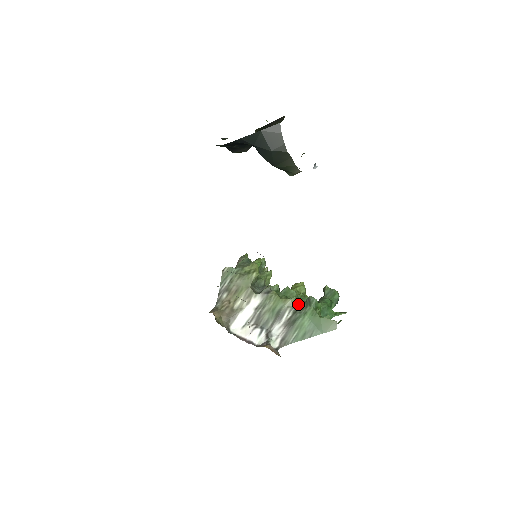
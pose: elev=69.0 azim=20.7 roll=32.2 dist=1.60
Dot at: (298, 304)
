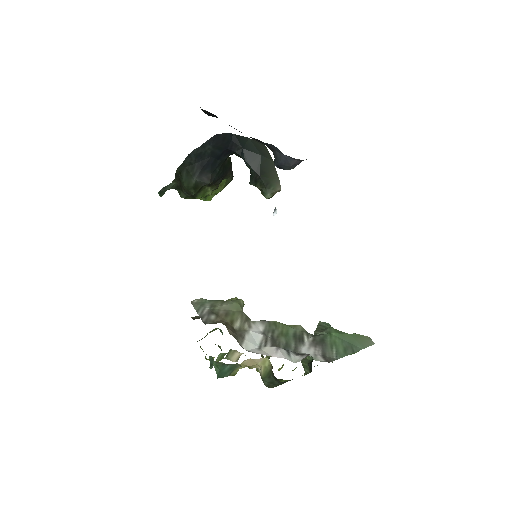
Dot at: occluded
